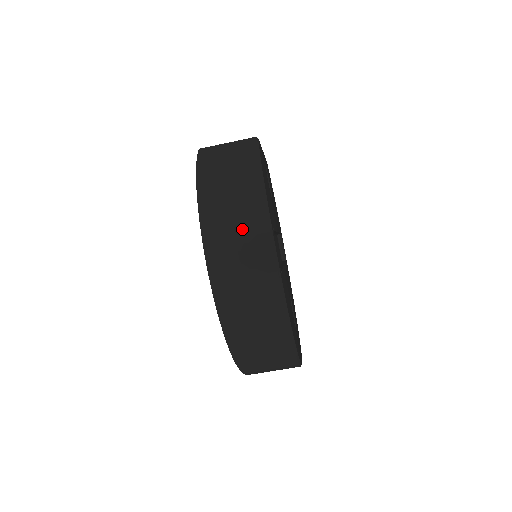
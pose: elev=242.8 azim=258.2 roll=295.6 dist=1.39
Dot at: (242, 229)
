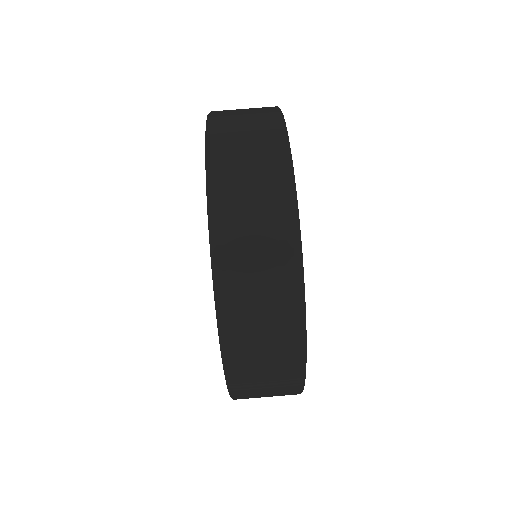
Dot at: (253, 131)
